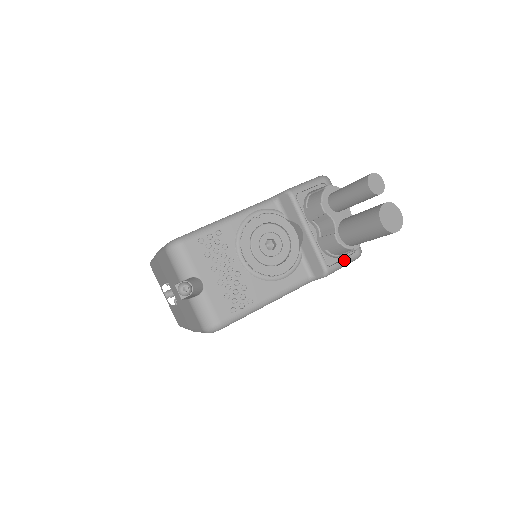
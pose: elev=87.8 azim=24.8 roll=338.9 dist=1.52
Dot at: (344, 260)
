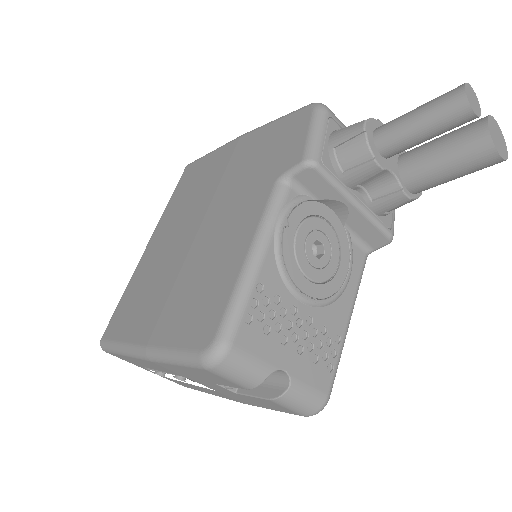
Dot at: occluded
